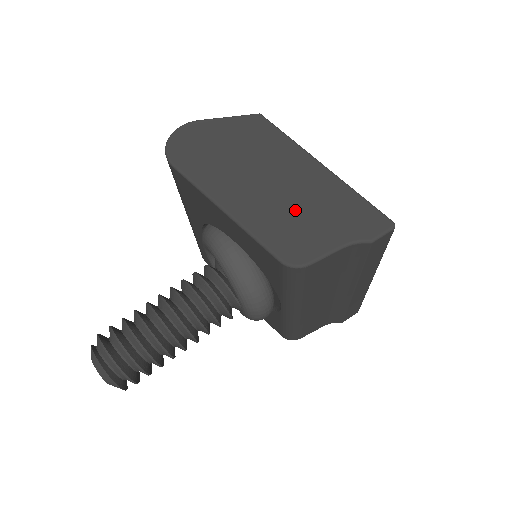
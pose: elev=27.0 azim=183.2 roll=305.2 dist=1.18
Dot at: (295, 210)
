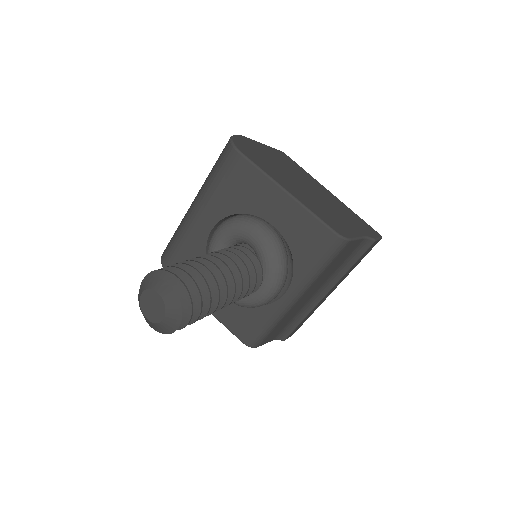
Dot at: (330, 209)
